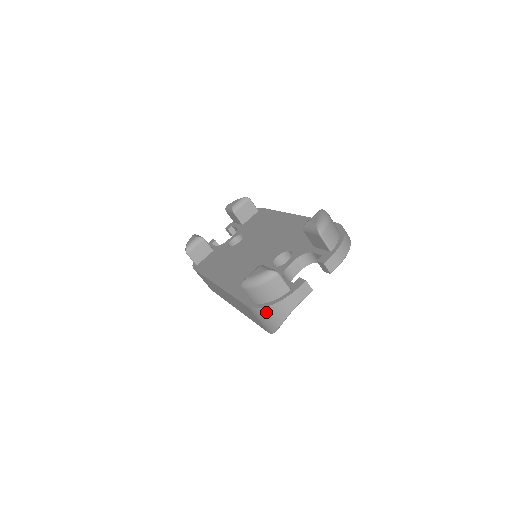
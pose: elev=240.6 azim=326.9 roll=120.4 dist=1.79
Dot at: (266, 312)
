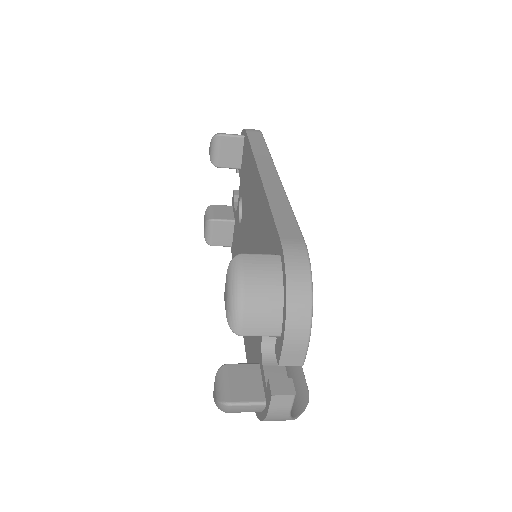
Dot at: occluded
